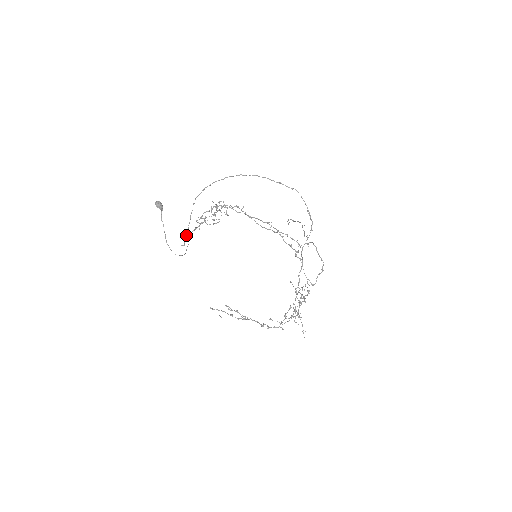
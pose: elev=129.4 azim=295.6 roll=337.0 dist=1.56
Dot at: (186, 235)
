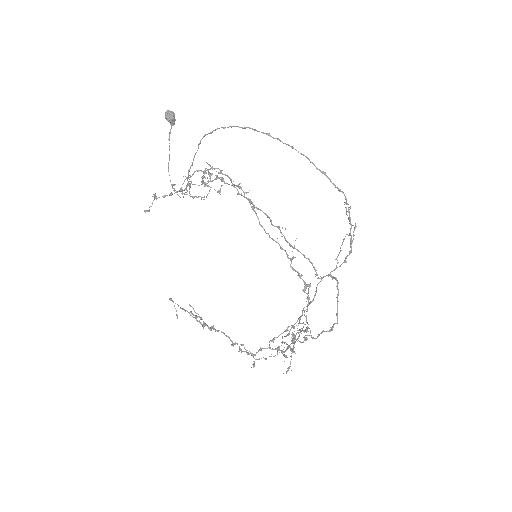
Dot at: (156, 197)
